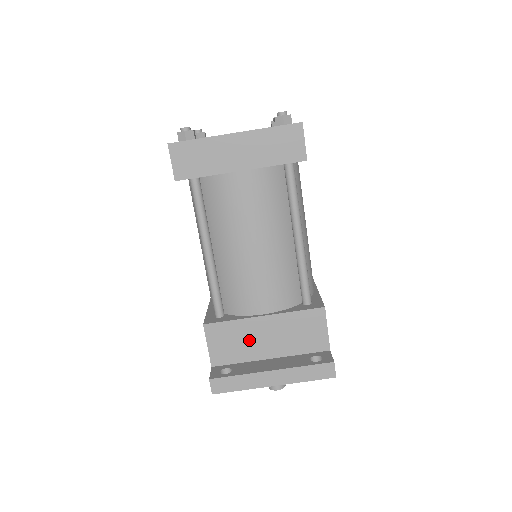
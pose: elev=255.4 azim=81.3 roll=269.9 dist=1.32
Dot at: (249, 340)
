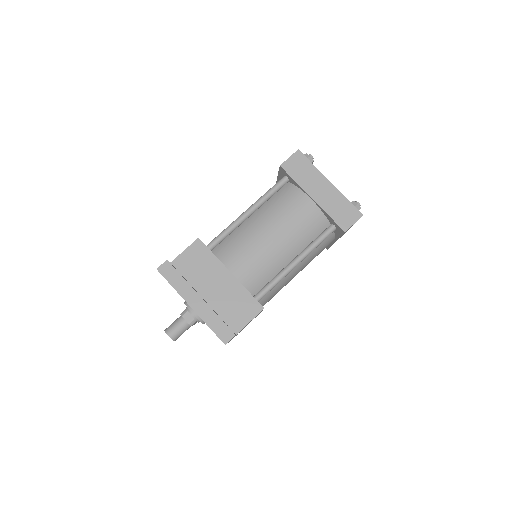
Dot at: (207, 275)
